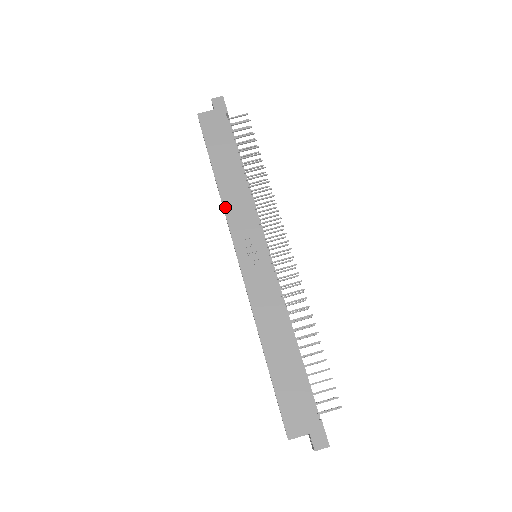
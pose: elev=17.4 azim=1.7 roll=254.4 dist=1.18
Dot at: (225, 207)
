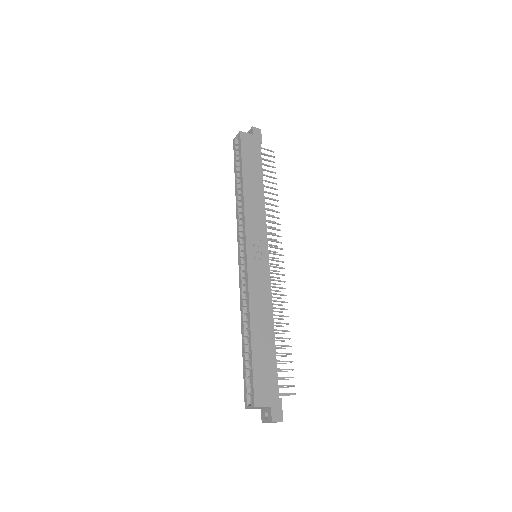
Dot at: (246, 208)
